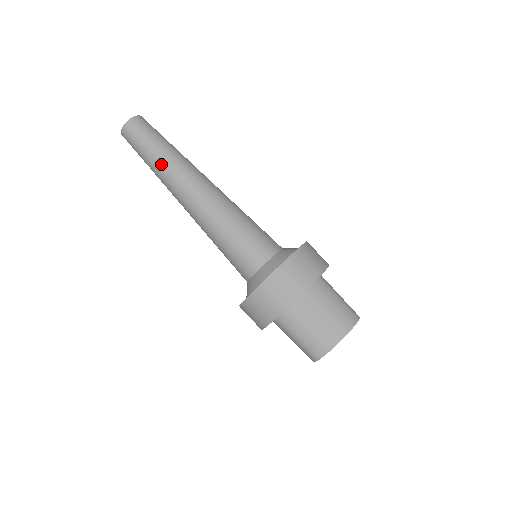
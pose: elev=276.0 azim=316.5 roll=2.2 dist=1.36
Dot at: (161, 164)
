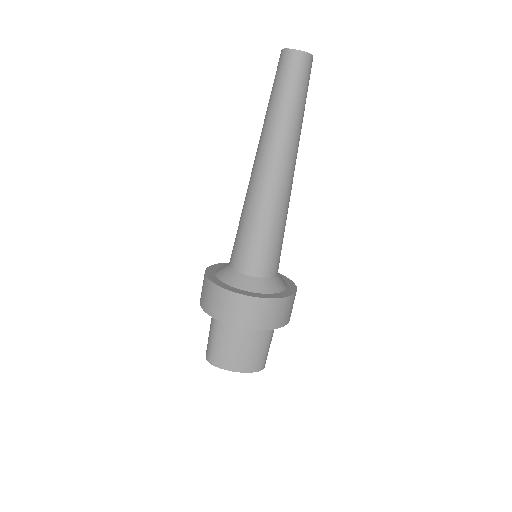
Dot at: (278, 119)
